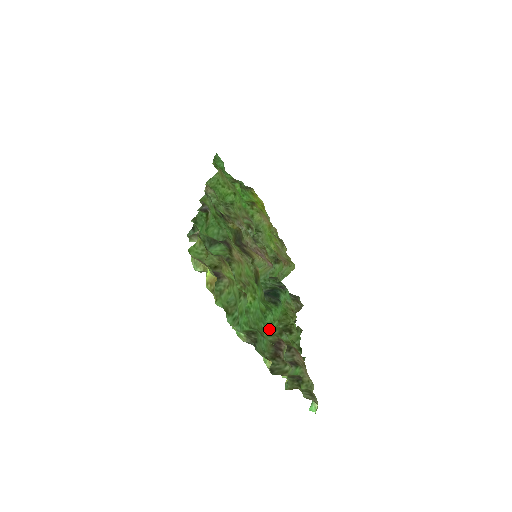
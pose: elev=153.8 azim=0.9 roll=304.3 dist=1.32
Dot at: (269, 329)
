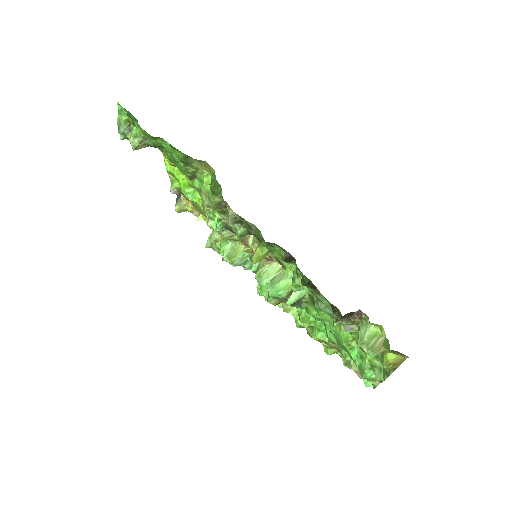
Dot at: (330, 340)
